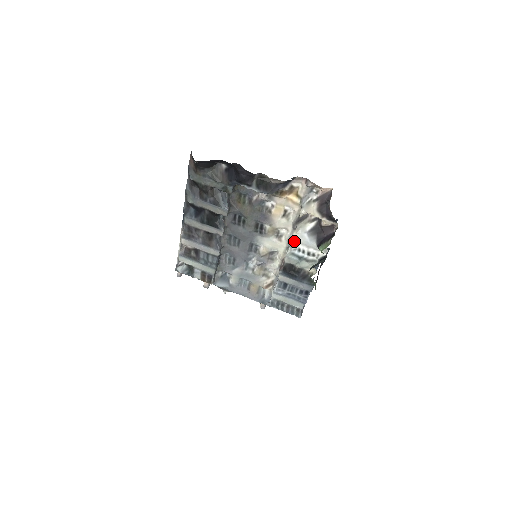
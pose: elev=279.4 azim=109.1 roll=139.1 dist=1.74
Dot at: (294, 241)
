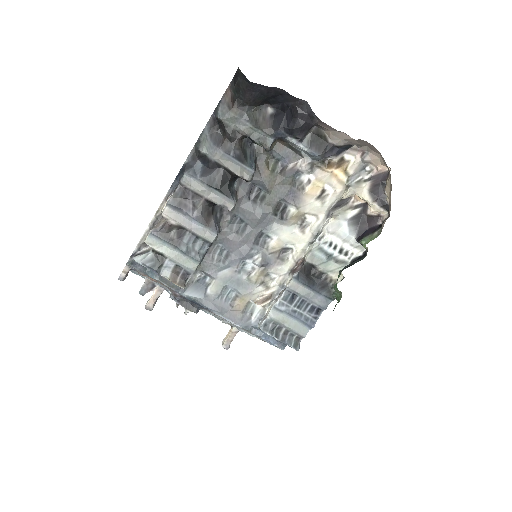
Dot at: (329, 230)
